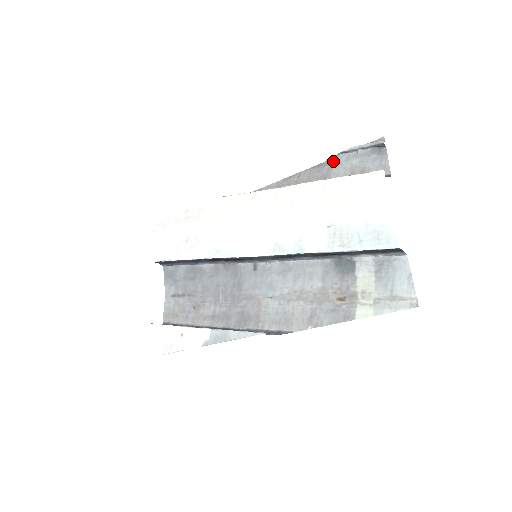
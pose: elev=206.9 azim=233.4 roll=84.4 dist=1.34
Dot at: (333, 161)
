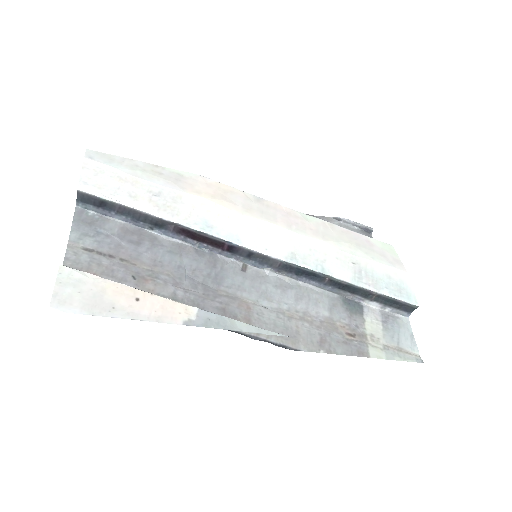
Dot at: (327, 220)
